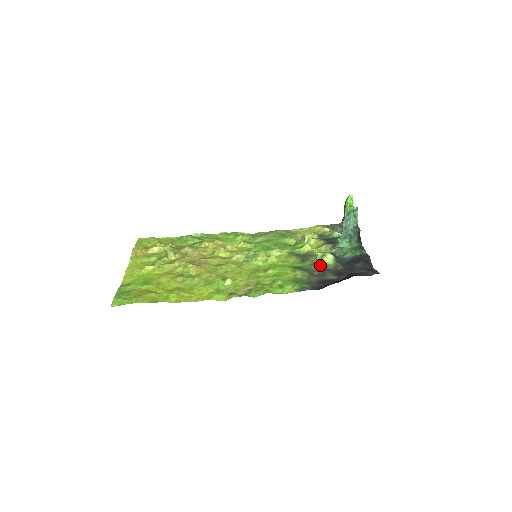
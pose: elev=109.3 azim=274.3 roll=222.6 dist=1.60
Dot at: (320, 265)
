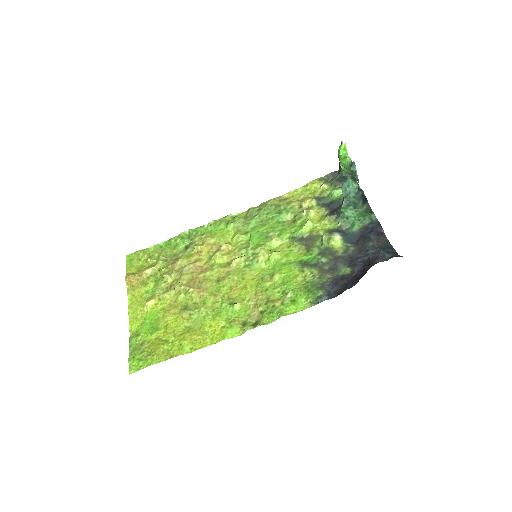
Dot at: (328, 252)
